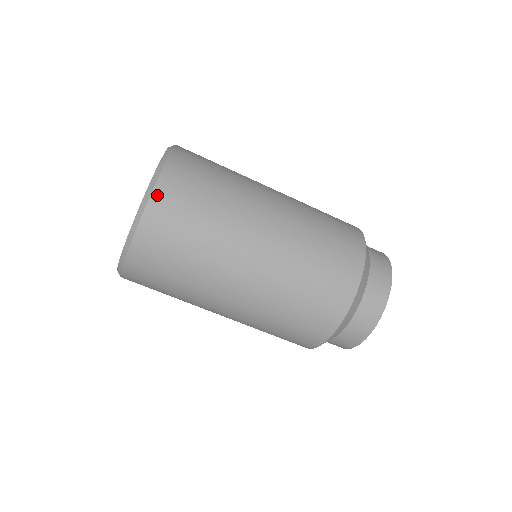
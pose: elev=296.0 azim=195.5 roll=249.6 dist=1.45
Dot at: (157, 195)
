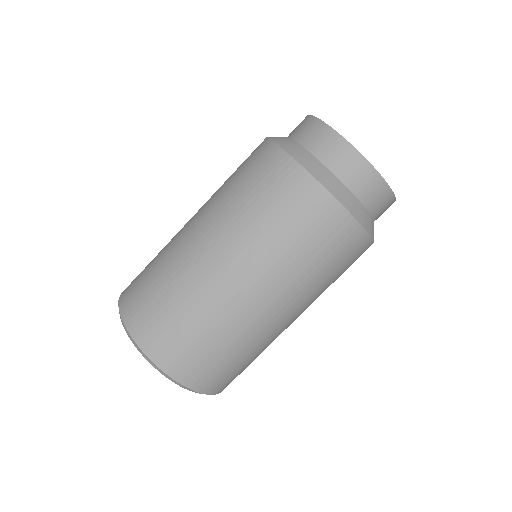
Dot at: (135, 333)
